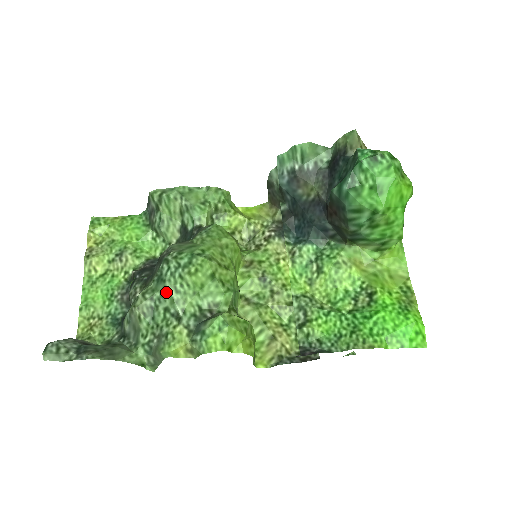
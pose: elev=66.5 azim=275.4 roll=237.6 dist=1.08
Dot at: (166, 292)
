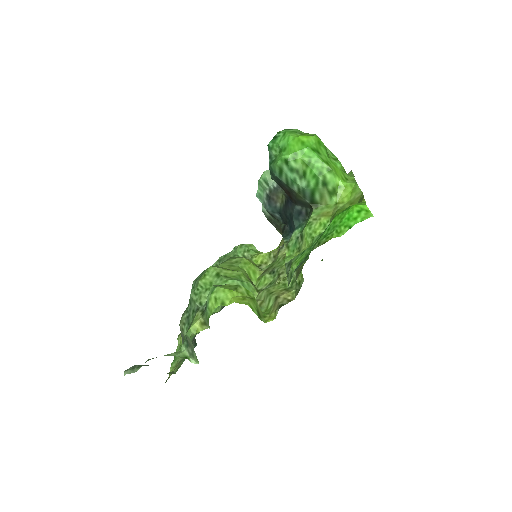
Dot at: (191, 300)
